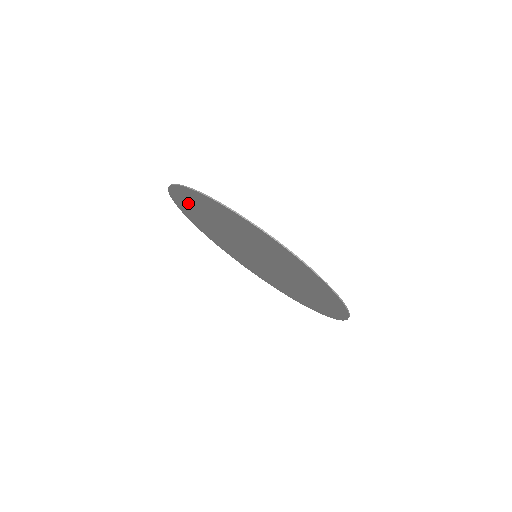
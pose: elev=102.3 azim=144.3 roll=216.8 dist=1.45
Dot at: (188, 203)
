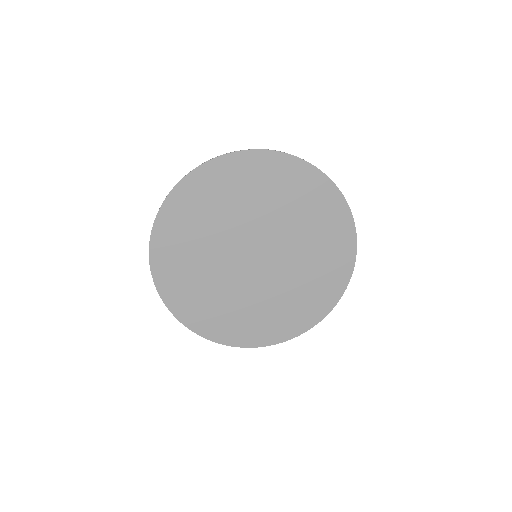
Dot at: (222, 182)
